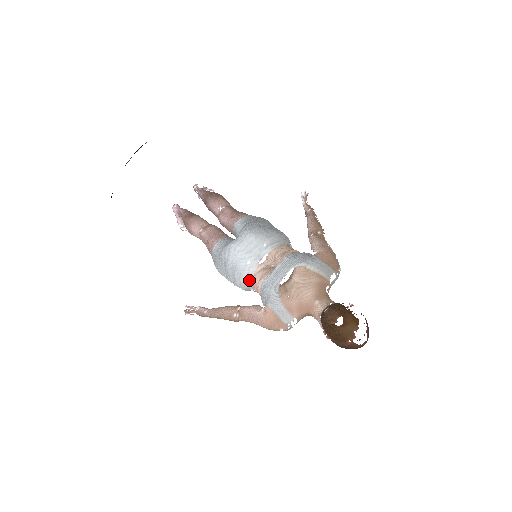
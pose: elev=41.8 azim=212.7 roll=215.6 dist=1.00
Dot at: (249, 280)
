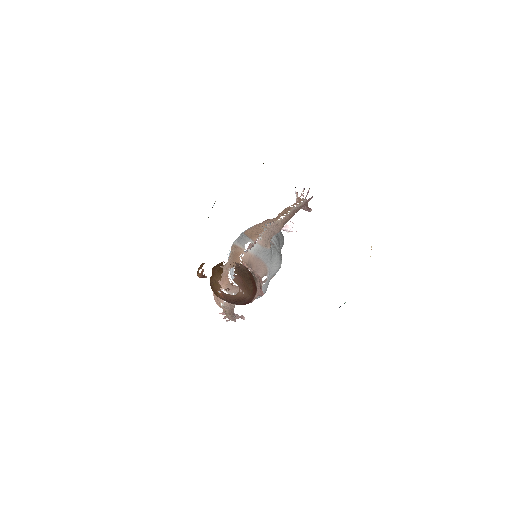
Dot at: occluded
